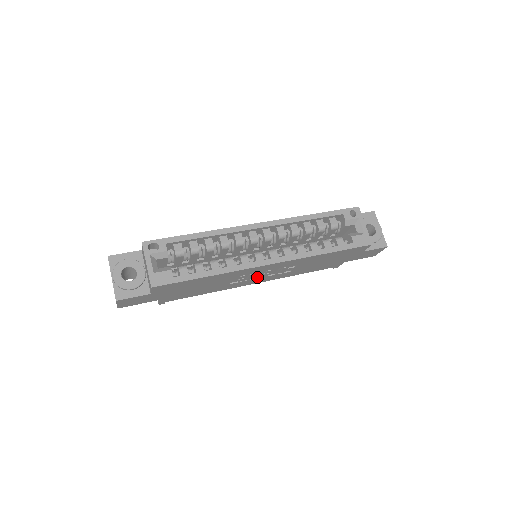
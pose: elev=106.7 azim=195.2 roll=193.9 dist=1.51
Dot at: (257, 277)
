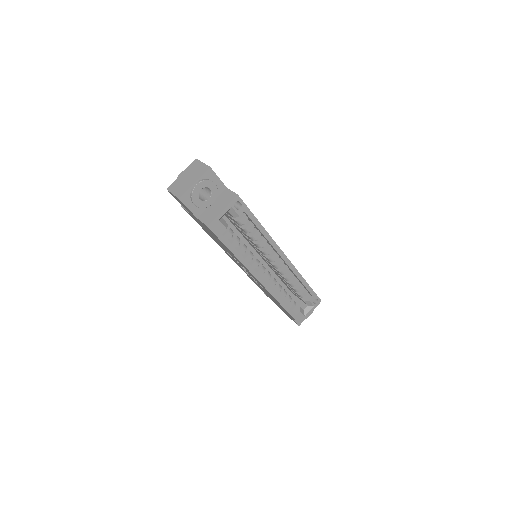
Dot at: occluded
